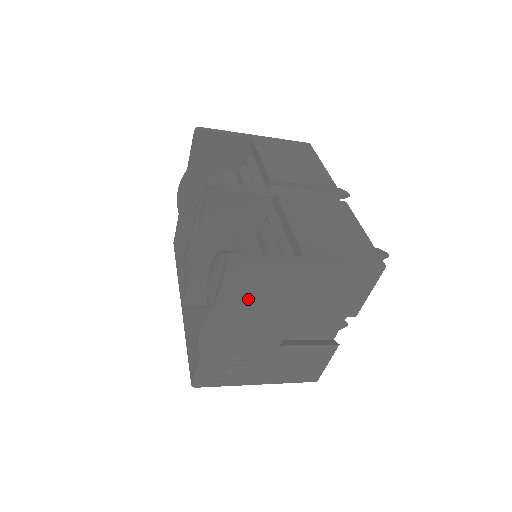
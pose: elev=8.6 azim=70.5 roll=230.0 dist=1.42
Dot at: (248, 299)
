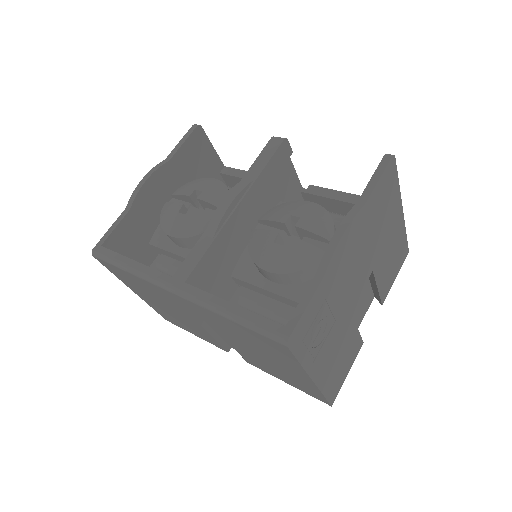
Dot at: (375, 217)
